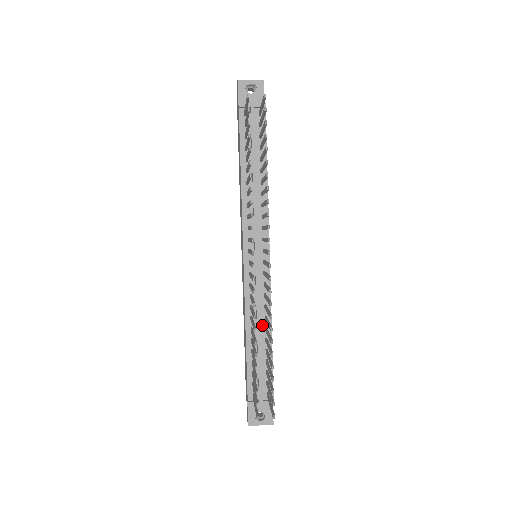
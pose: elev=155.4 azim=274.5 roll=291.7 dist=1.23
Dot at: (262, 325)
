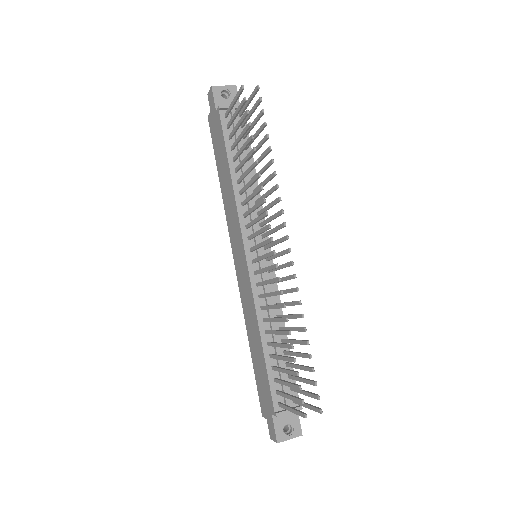
Dot at: (276, 326)
